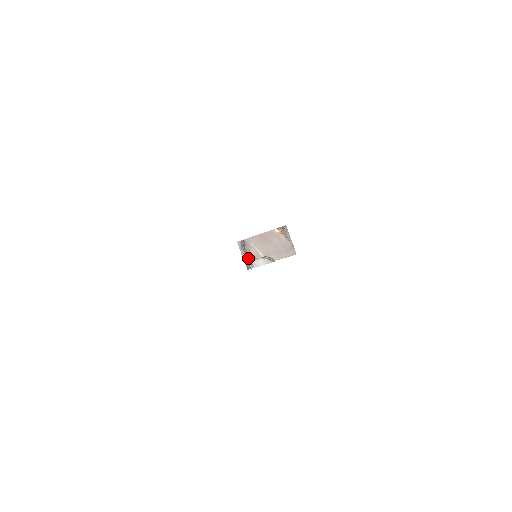
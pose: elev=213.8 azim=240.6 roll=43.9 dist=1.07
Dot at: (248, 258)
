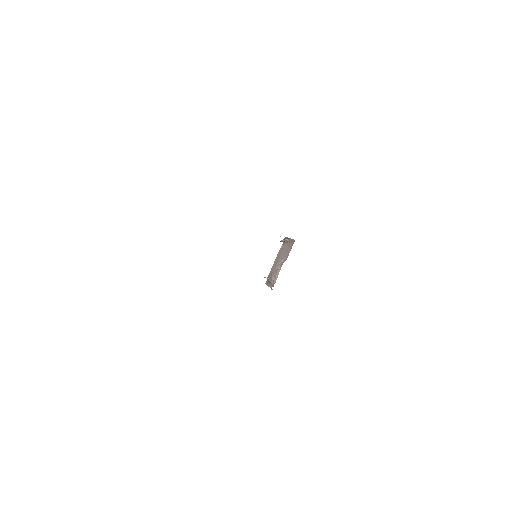
Dot at: (271, 282)
